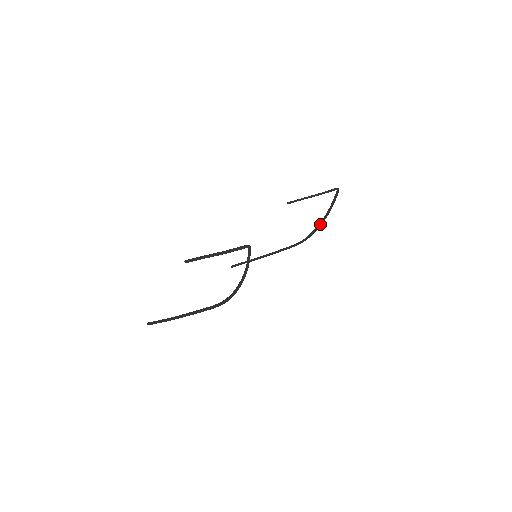
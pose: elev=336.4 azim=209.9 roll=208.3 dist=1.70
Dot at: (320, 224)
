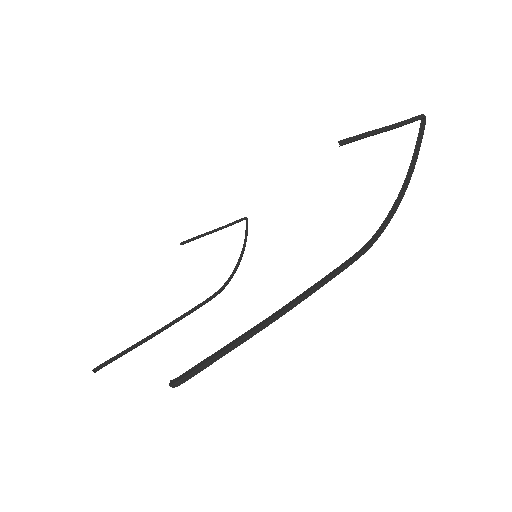
Dot at: (240, 261)
